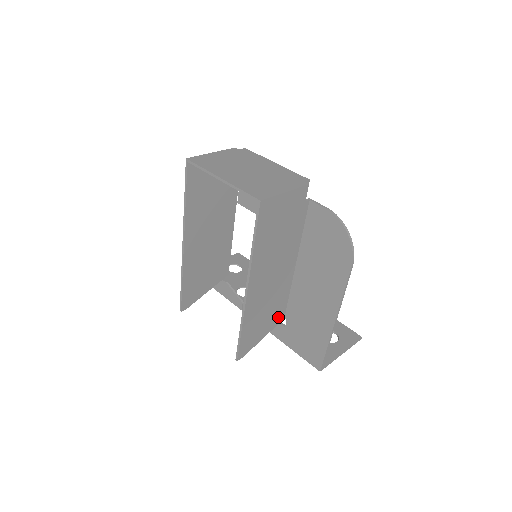
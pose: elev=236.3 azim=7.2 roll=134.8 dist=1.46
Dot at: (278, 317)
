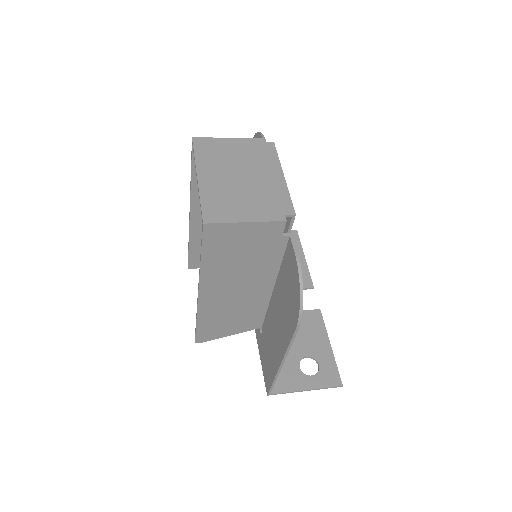
Dot at: (252, 324)
